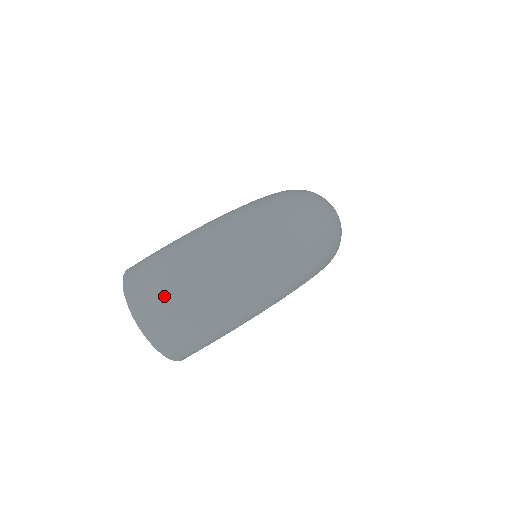
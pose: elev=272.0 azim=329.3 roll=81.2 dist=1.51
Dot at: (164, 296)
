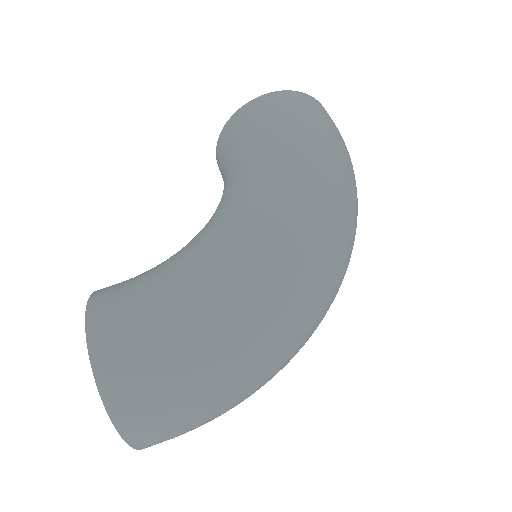
Dot at: (184, 422)
